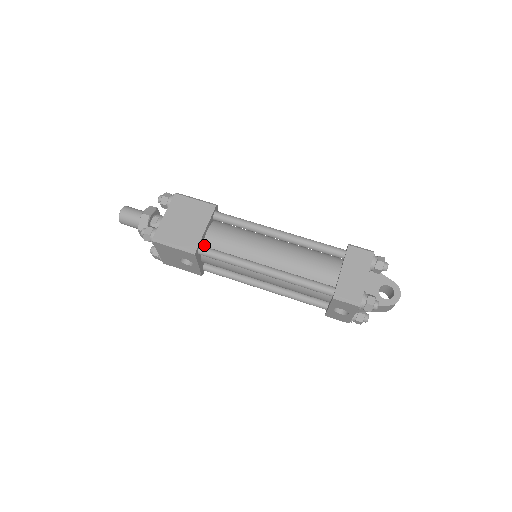
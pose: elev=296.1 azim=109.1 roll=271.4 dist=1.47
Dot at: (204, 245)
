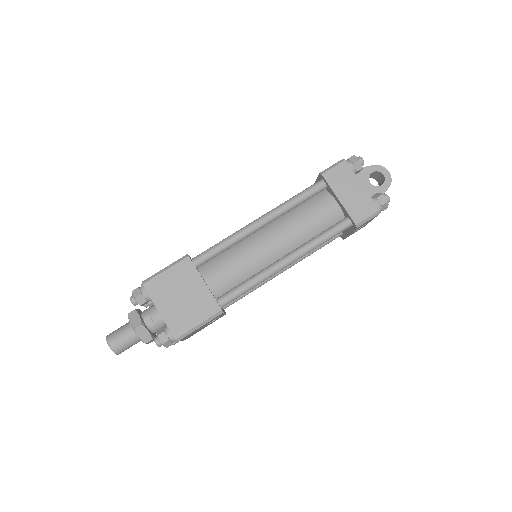
Dot at: (216, 296)
